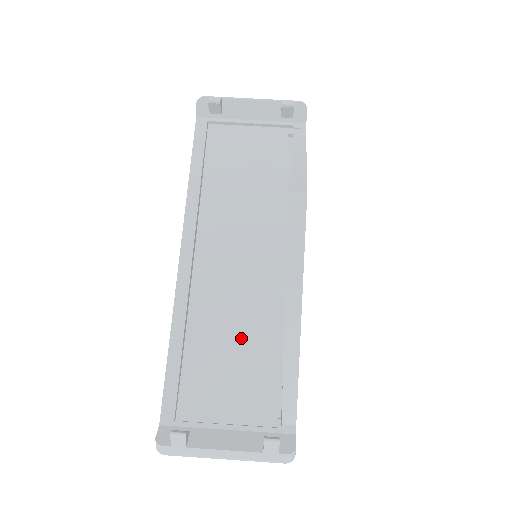
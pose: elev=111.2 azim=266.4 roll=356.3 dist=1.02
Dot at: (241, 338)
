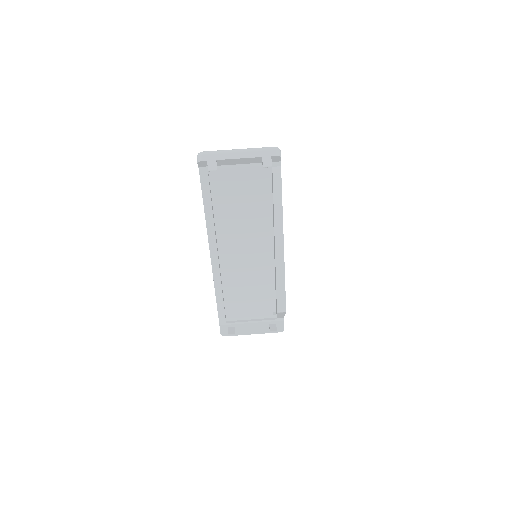
Dot at: (252, 286)
